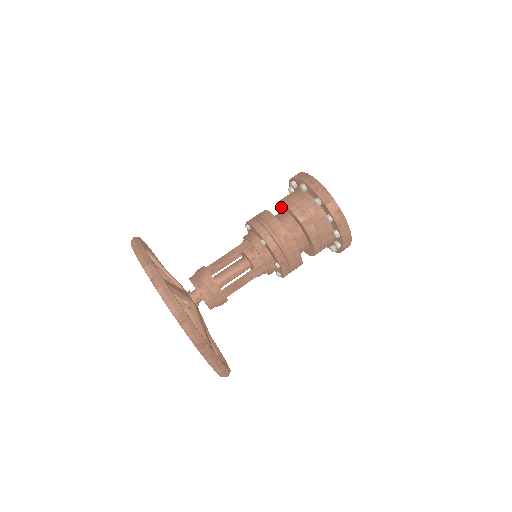
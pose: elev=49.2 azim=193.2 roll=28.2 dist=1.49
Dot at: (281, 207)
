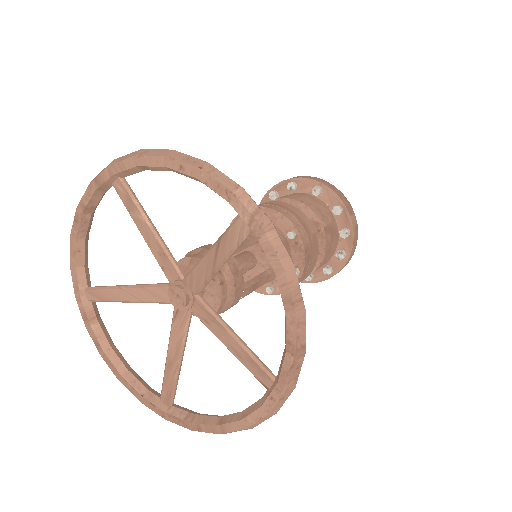
Dot at: occluded
